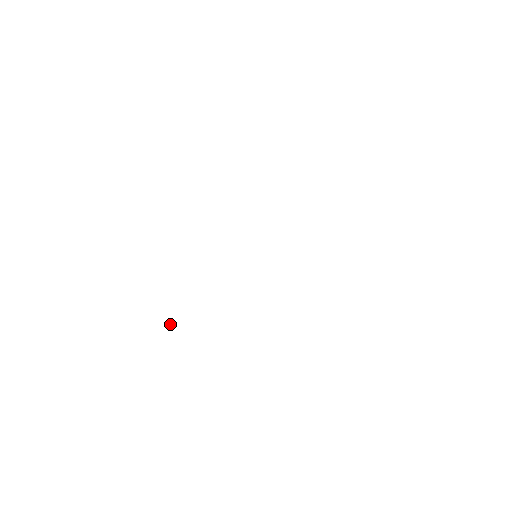
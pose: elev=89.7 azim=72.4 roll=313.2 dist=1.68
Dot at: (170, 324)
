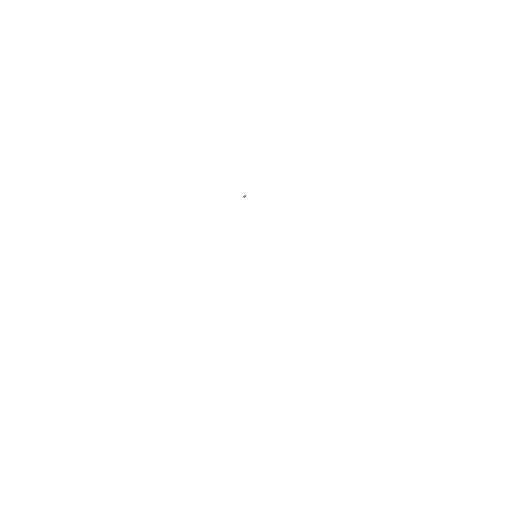
Dot at: (243, 196)
